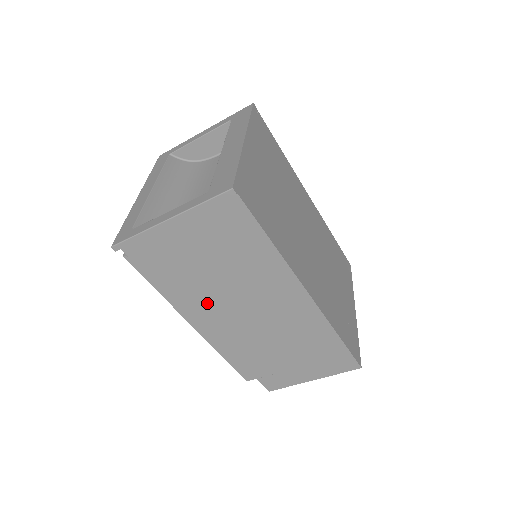
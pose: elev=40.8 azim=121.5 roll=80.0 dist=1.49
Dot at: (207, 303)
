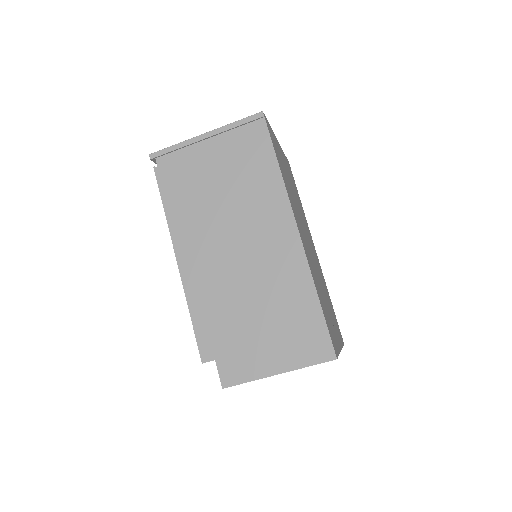
Dot at: (202, 231)
